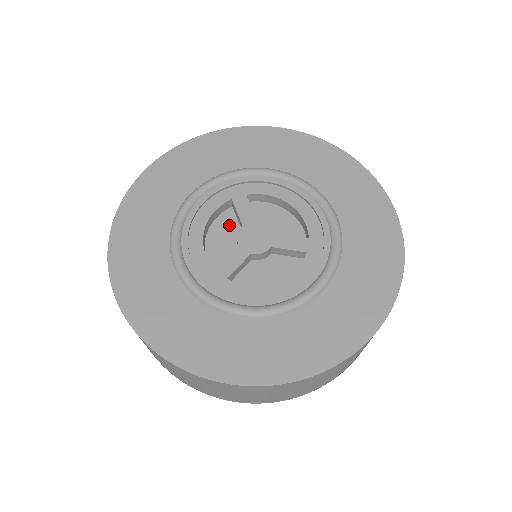
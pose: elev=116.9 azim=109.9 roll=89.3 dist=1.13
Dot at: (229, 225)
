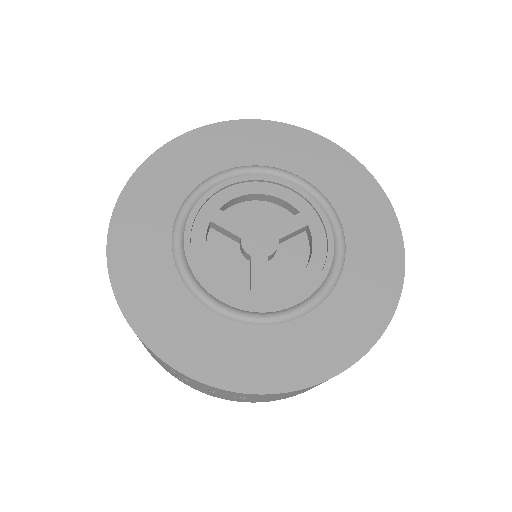
Dot at: (223, 245)
